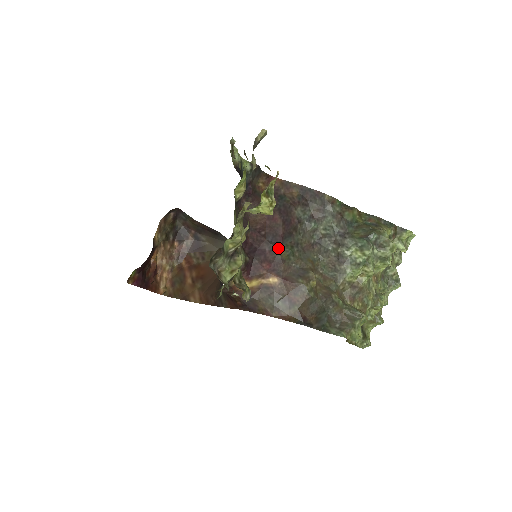
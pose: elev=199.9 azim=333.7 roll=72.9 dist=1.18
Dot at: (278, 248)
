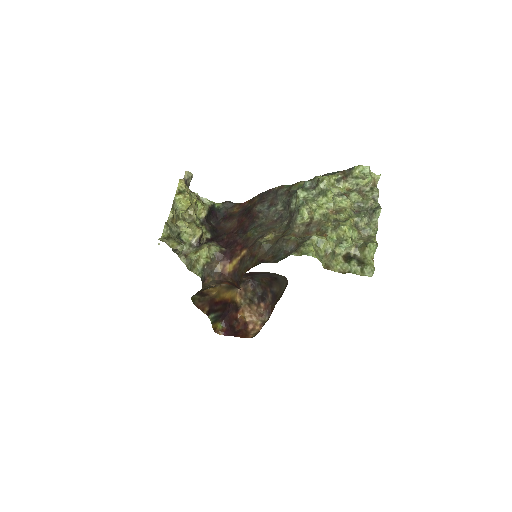
Dot at: (245, 234)
